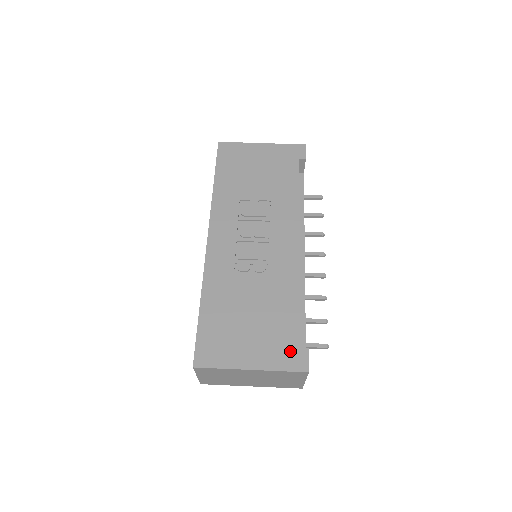
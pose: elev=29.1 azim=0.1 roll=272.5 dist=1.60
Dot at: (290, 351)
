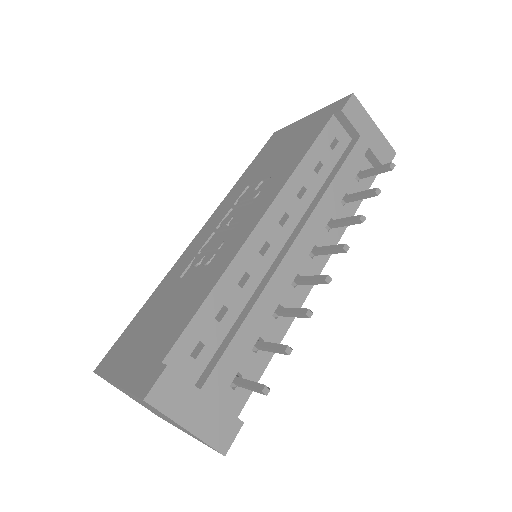
Dot at: (152, 366)
